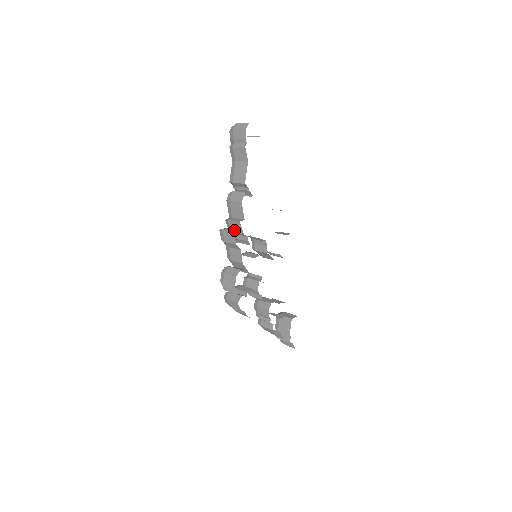
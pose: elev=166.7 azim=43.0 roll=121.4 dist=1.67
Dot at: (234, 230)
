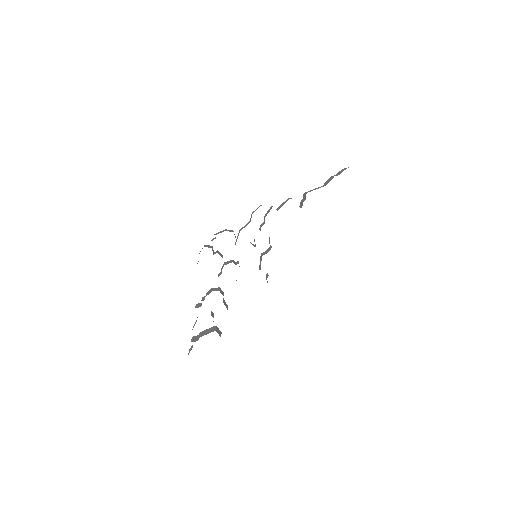
Dot at: occluded
